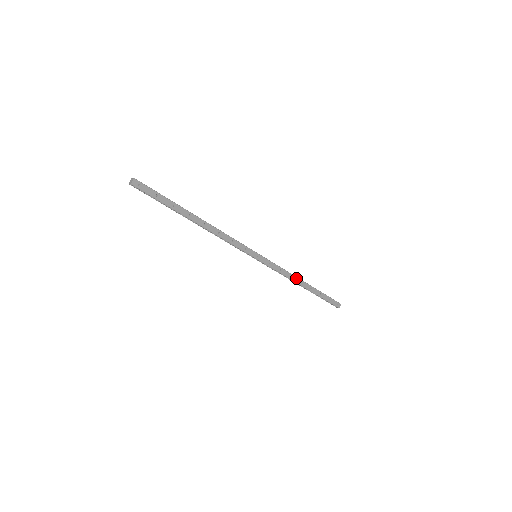
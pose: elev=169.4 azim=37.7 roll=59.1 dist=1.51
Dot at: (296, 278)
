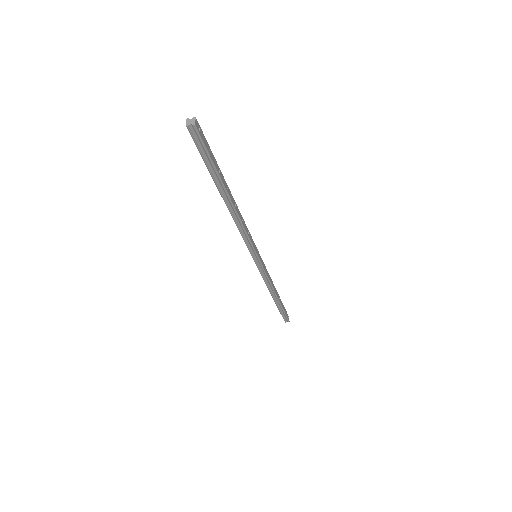
Dot at: (273, 286)
